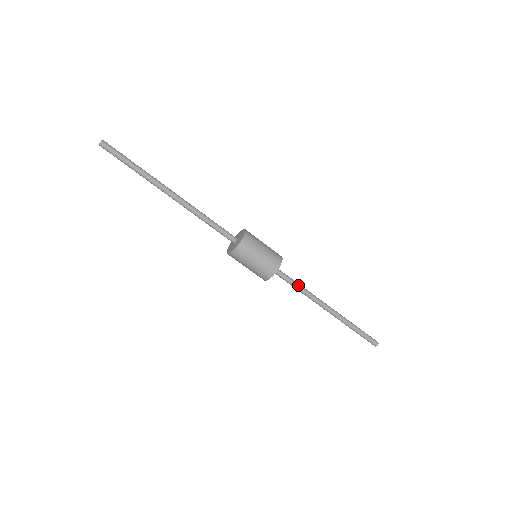
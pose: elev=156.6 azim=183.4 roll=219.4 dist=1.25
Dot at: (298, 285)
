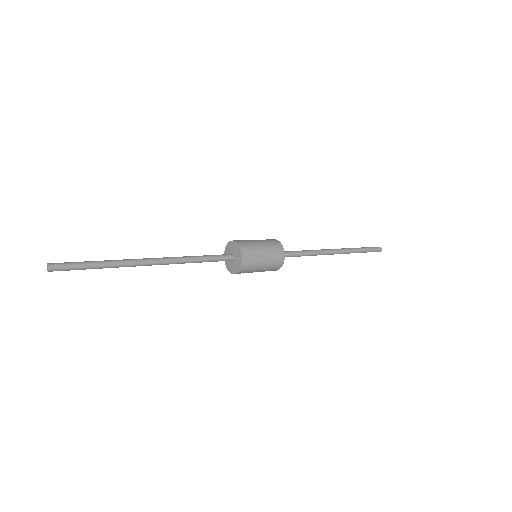
Dot at: (302, 253)
